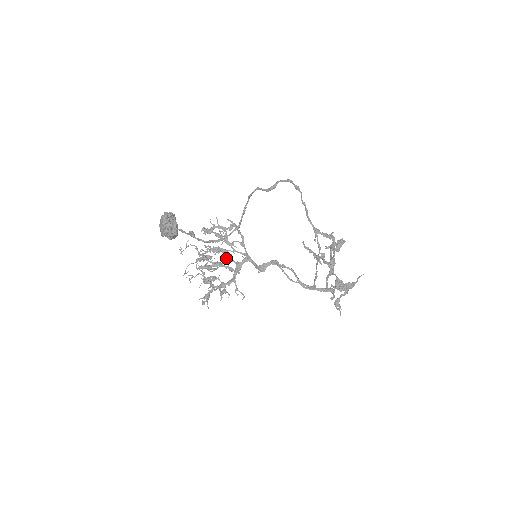
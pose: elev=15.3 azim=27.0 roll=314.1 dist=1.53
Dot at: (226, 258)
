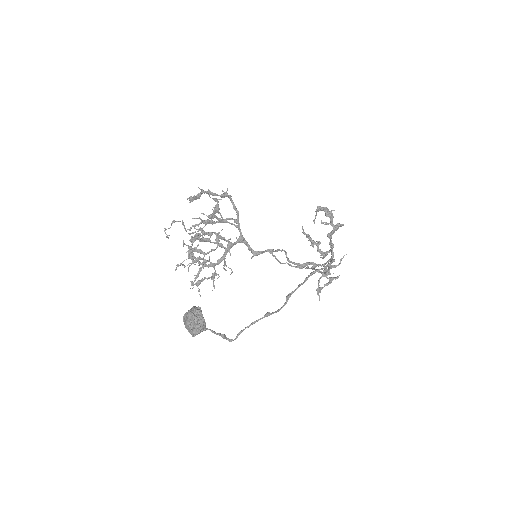
Dot at: occluded
